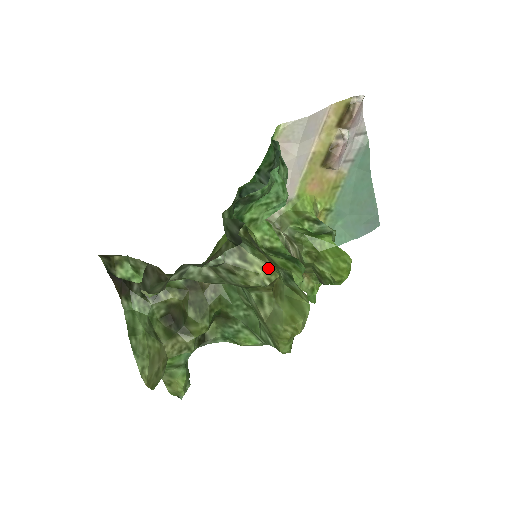
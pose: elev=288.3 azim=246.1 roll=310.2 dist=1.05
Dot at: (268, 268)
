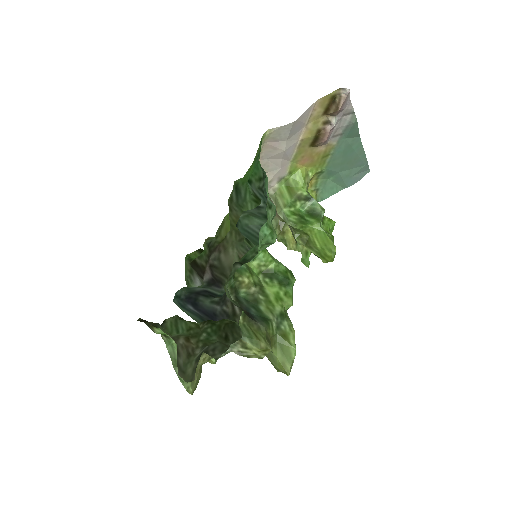
Dot at: (263, 350)
